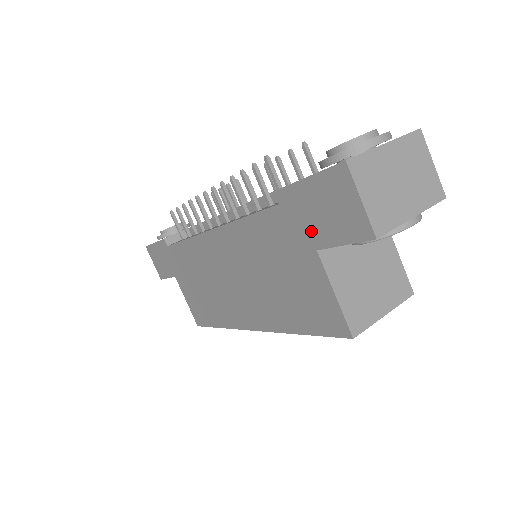
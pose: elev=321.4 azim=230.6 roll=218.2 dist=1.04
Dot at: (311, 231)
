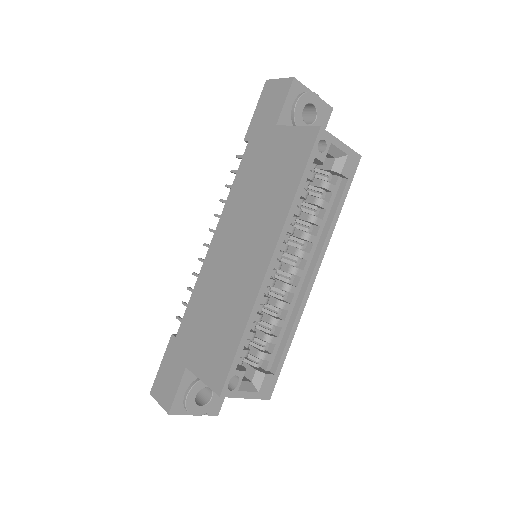
Dot at: (269, 123)
